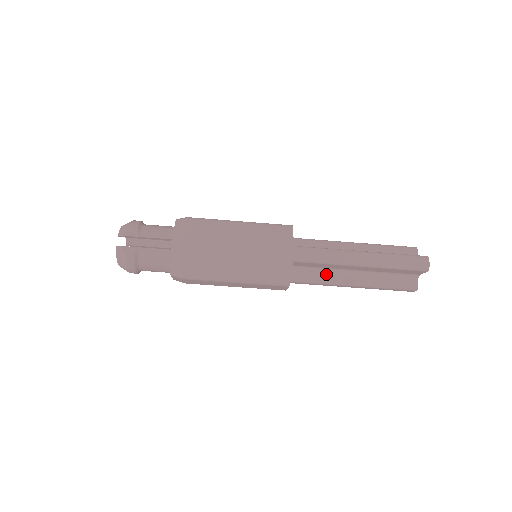
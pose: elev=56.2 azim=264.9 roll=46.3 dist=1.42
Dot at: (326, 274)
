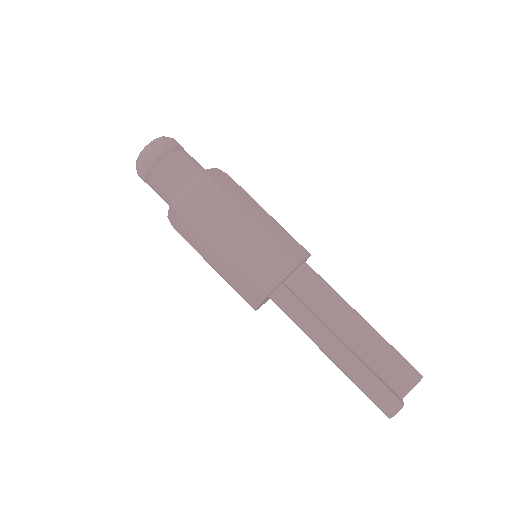
Dot at: (316, 315)
